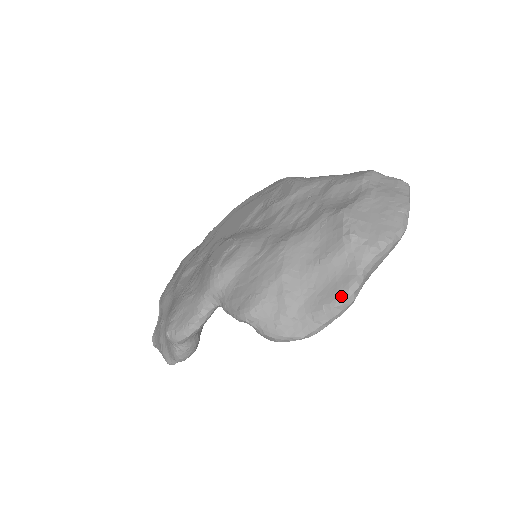
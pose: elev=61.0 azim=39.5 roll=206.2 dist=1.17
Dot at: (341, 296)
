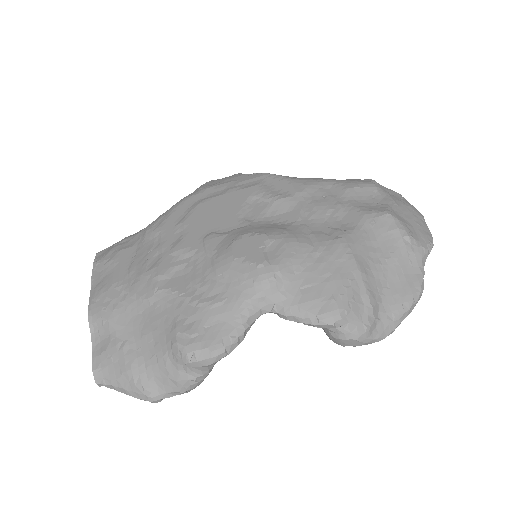
Dot at: (416, 294)
